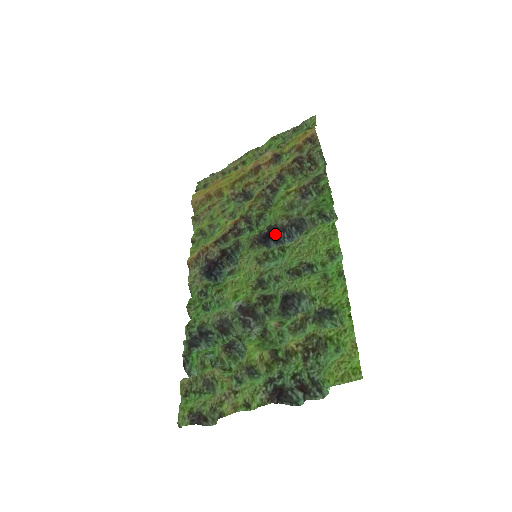
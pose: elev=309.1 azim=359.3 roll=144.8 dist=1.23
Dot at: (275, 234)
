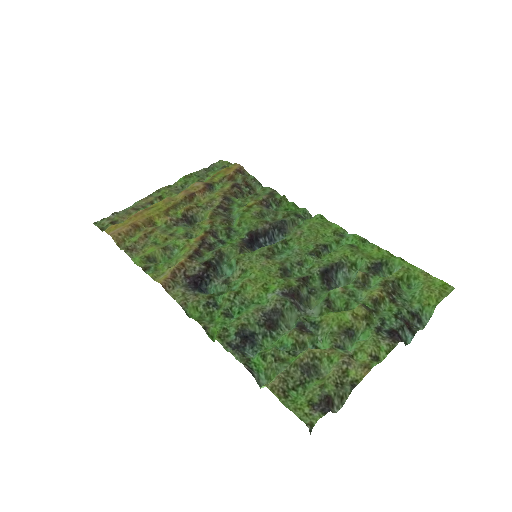
Dot at: (257, 240)
